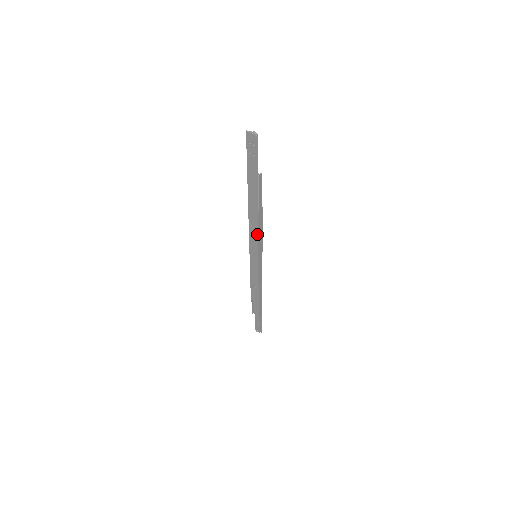
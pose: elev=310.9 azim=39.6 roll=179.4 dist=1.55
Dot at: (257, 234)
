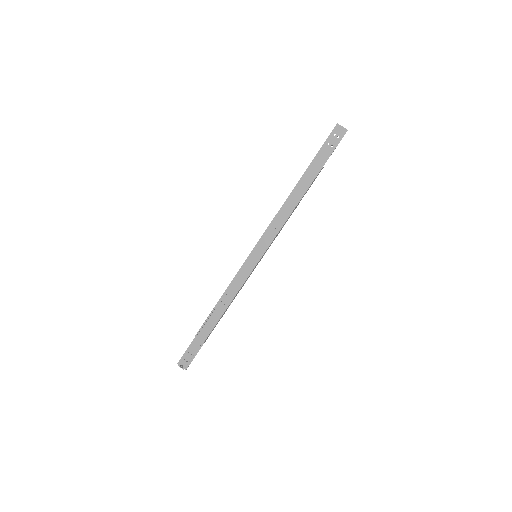
Dot at: (280, 227)
